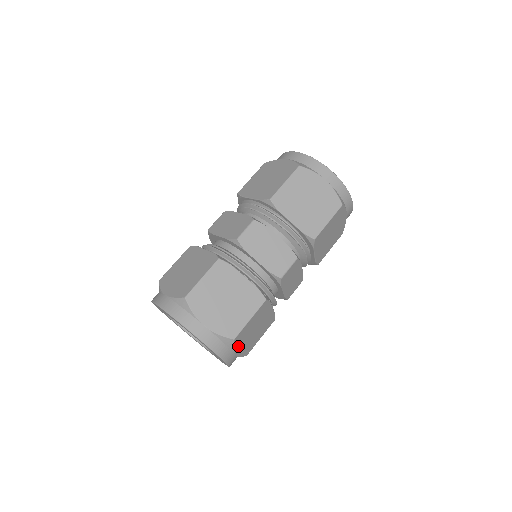
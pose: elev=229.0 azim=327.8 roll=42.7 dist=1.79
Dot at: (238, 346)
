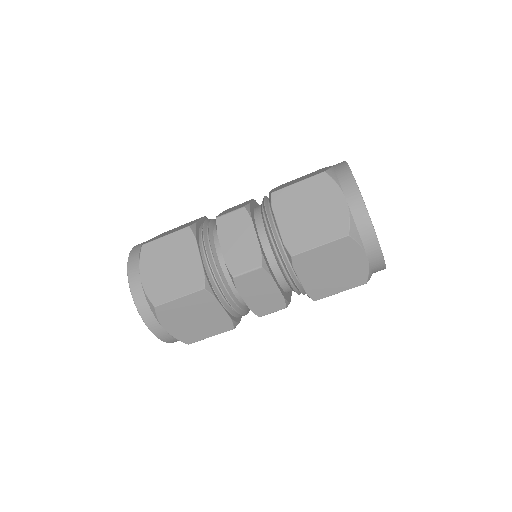
Dot at: occluded
